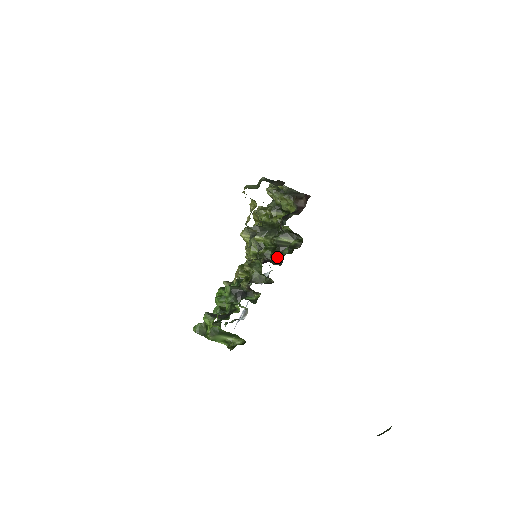
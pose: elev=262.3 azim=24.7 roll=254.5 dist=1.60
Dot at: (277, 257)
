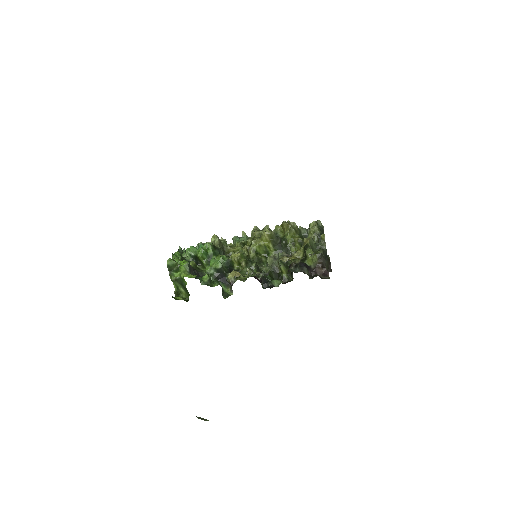
Dot at: occluded
